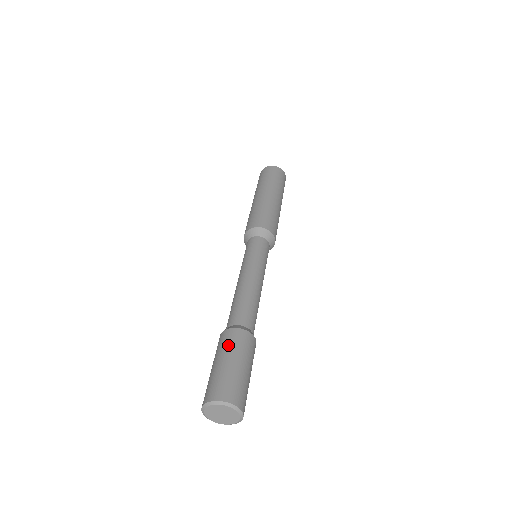
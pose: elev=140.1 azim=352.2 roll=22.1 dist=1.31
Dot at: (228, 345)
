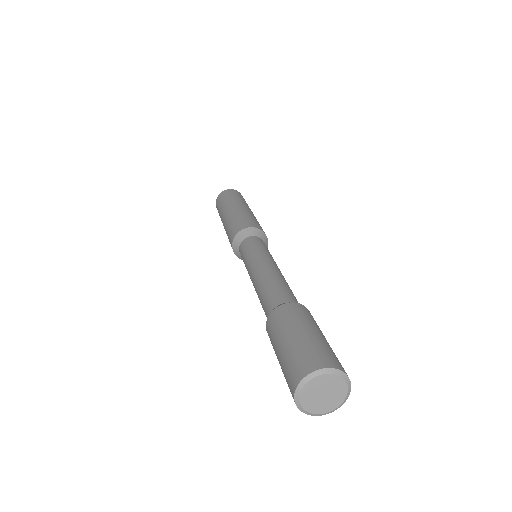
Dot at: (278, 327)
